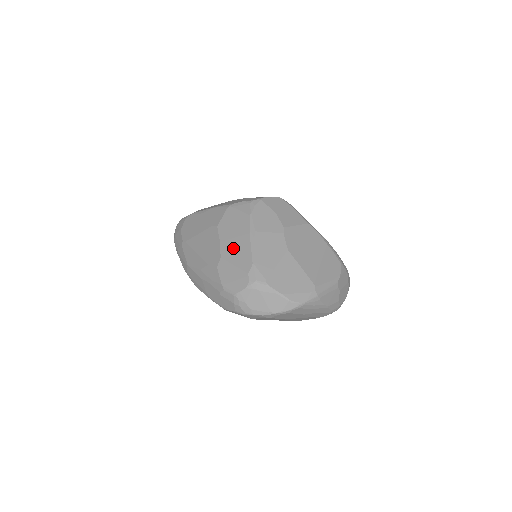
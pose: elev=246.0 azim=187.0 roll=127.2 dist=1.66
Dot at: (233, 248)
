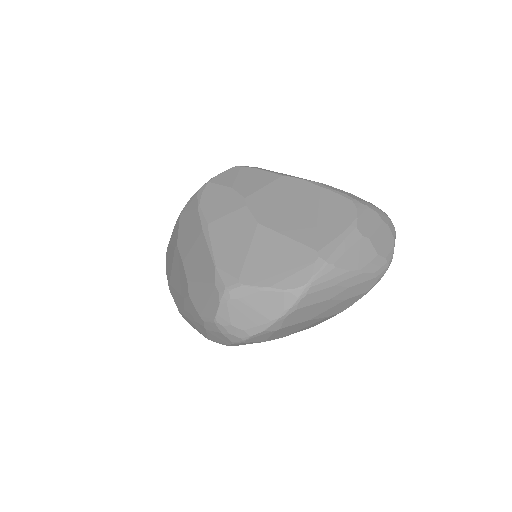
Dot at: (194, 261)
